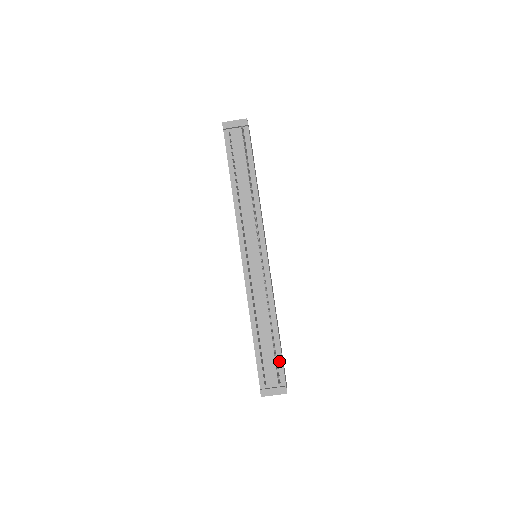
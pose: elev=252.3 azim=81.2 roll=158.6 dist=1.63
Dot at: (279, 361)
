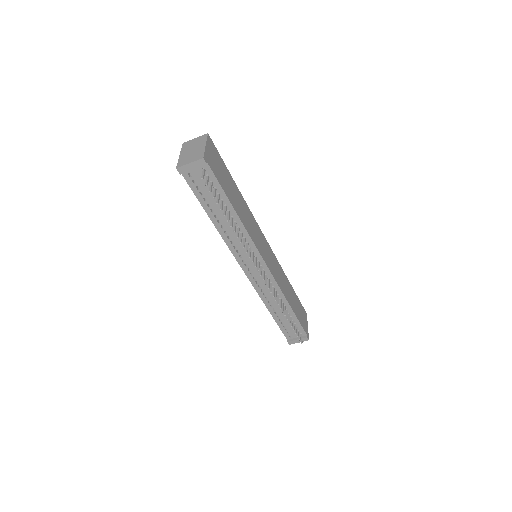
Dot at: (298, 325)
